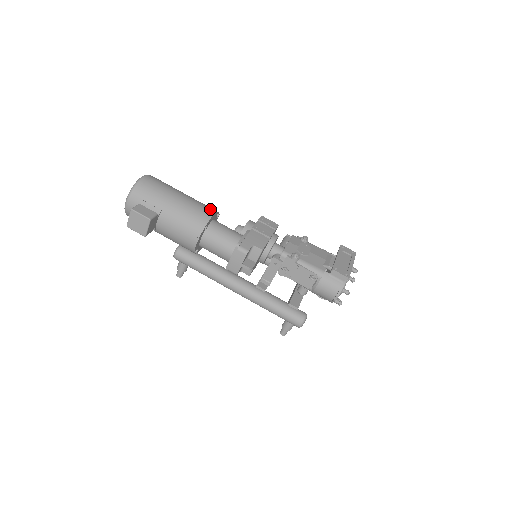
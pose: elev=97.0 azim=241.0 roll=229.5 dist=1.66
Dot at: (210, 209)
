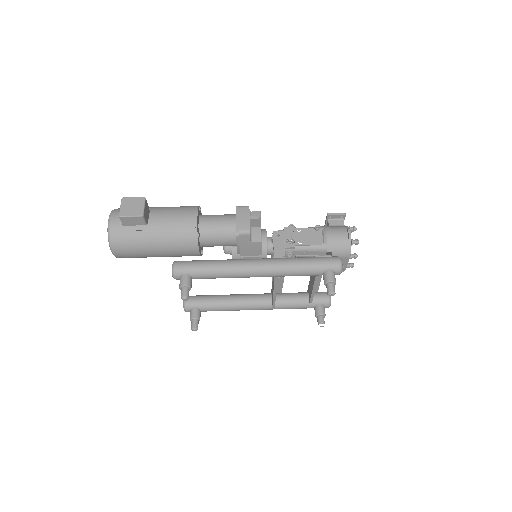
Dot at: occluded
